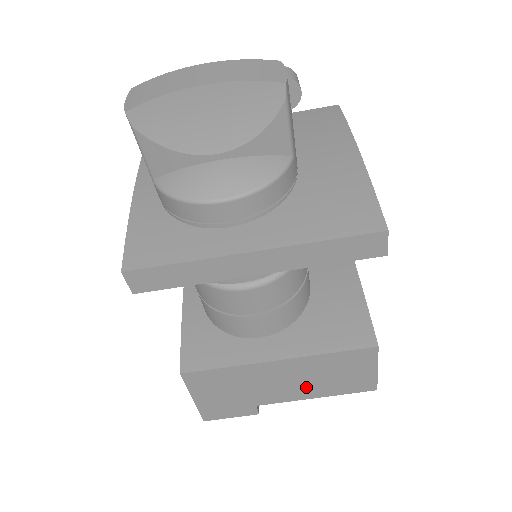
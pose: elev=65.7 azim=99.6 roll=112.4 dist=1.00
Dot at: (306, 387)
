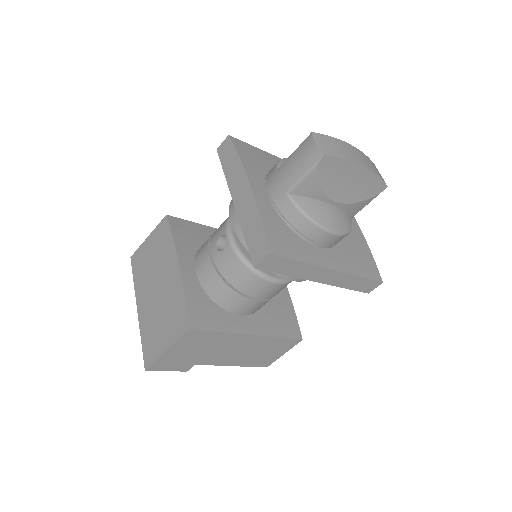
Dot at: (239, 357)
